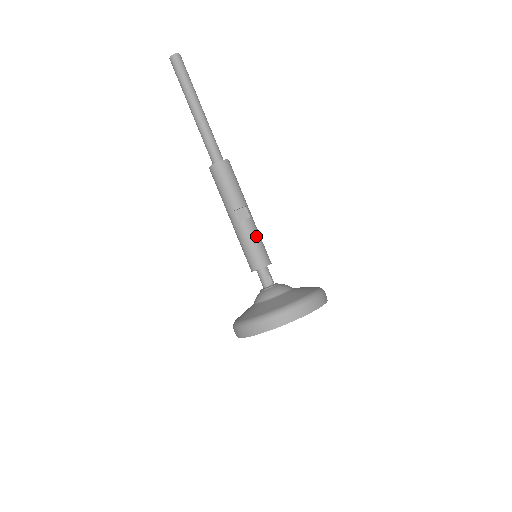
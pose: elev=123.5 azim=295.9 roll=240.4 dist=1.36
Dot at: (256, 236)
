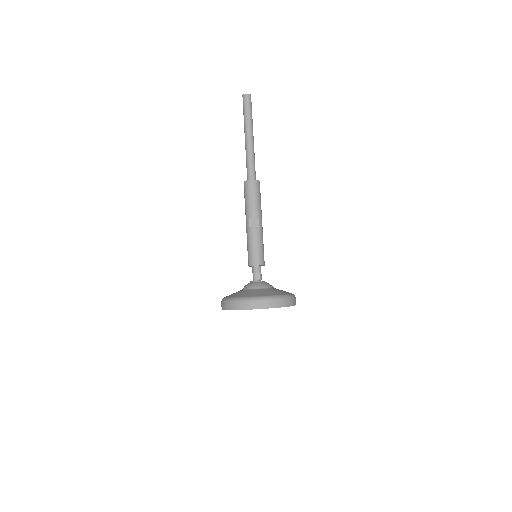
Dot at: (259, 241)
